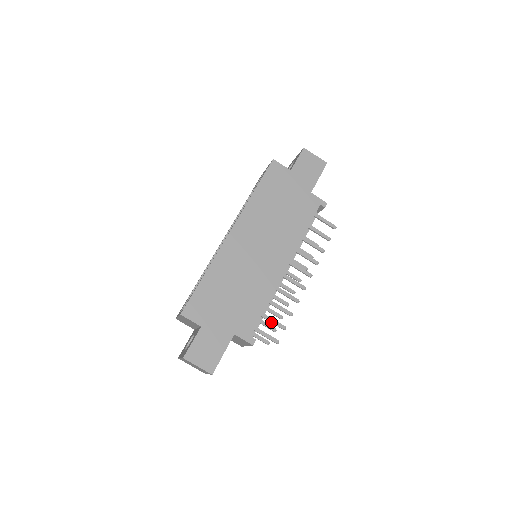
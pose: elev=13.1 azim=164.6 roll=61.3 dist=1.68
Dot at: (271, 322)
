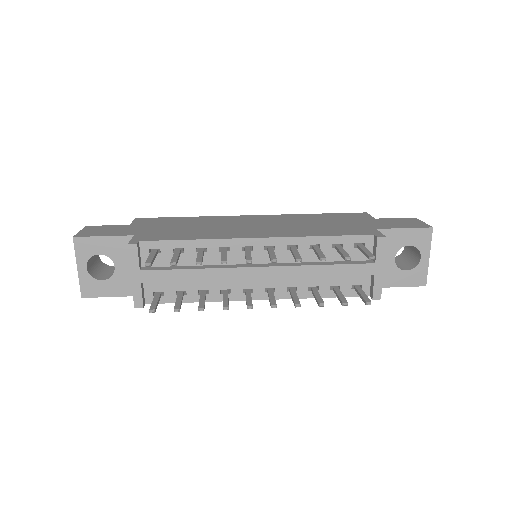
Dot at: (173, 256)
